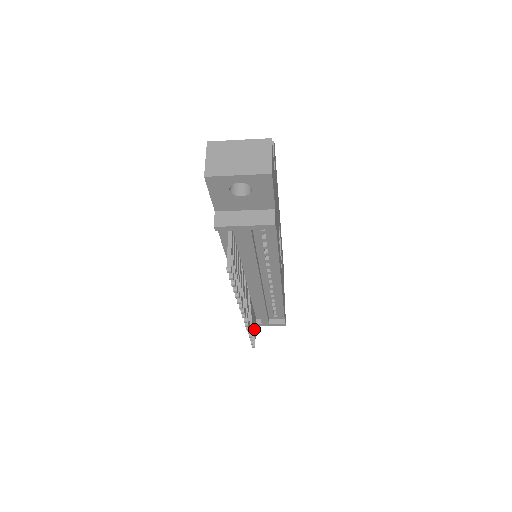
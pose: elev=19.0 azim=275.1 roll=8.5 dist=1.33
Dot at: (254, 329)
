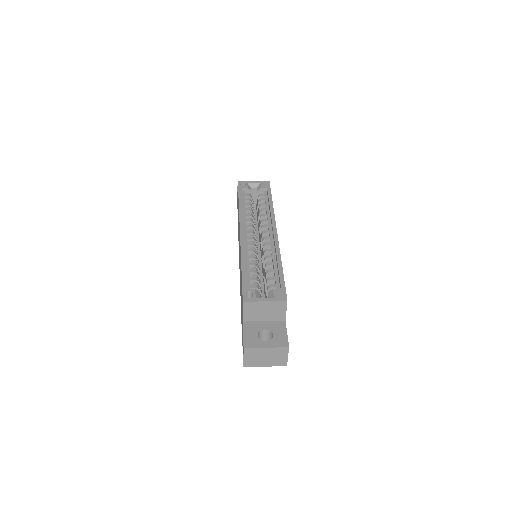
Dot at: occluded
